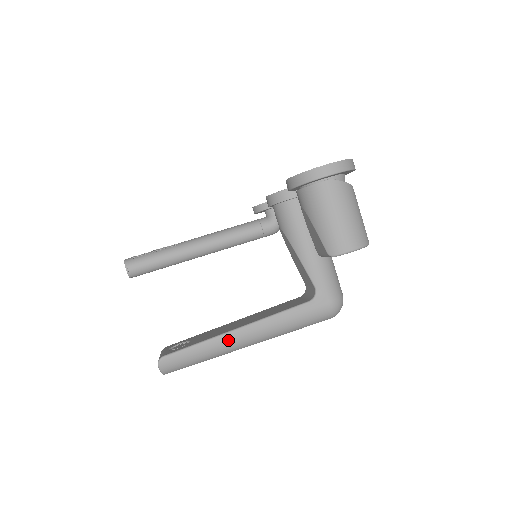
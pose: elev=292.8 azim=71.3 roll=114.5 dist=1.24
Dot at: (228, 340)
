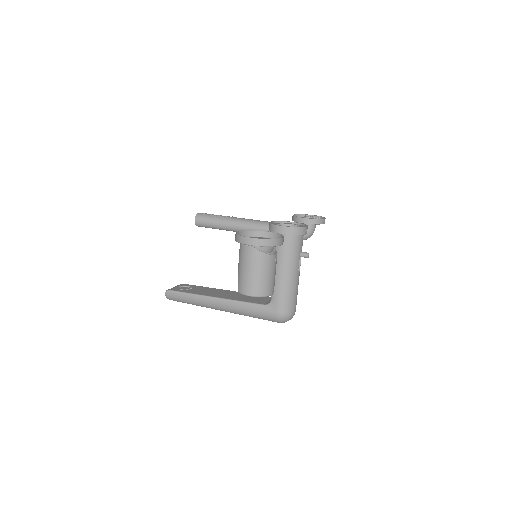
Dot at: (206, 301)
